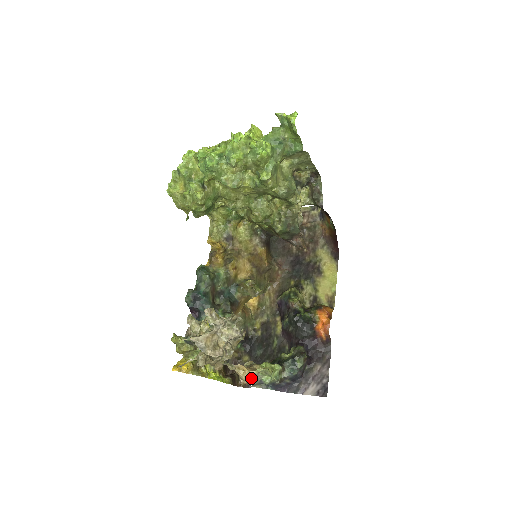
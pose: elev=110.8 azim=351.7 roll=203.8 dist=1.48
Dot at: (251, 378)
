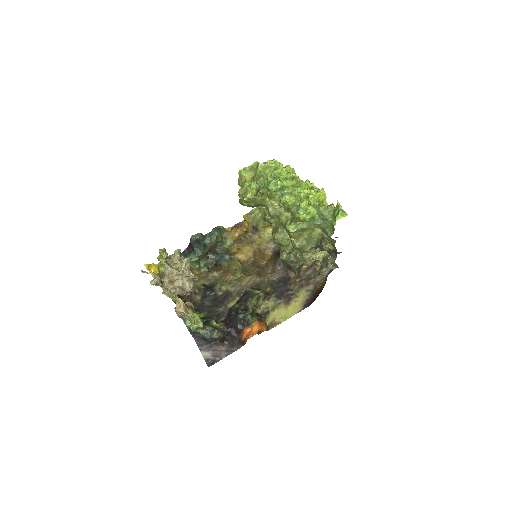
Dot at: (181, 313)
